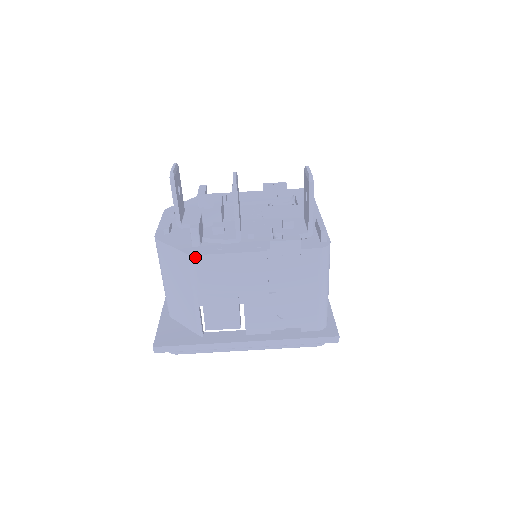
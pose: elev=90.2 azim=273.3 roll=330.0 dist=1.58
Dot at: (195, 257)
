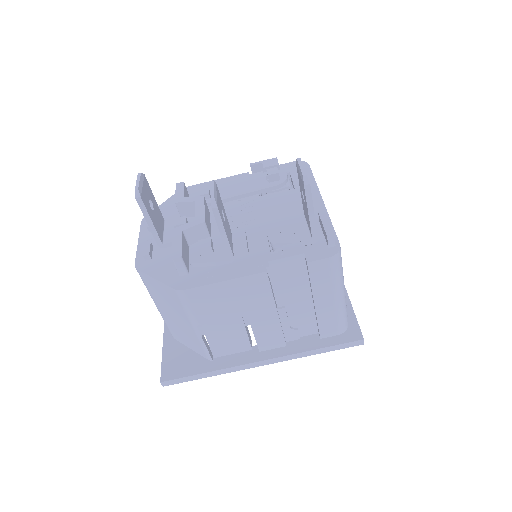
Dot at: (184, 292)
